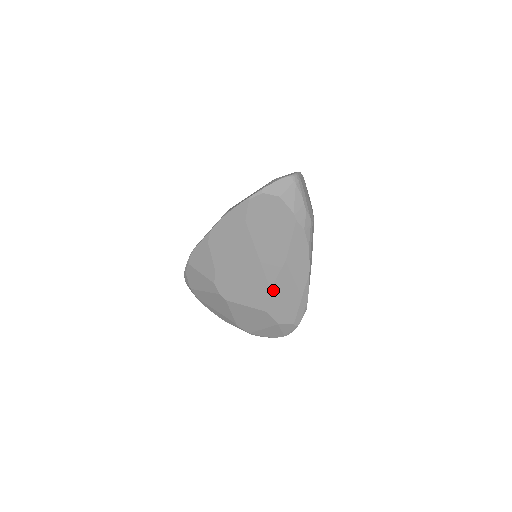
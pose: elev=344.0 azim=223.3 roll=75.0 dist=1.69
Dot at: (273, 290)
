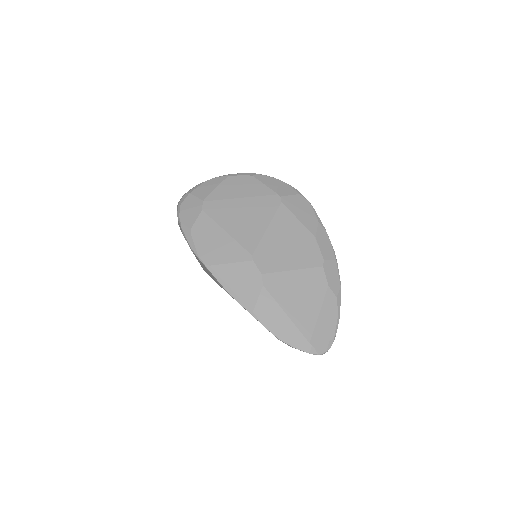
Dot at: occluded
